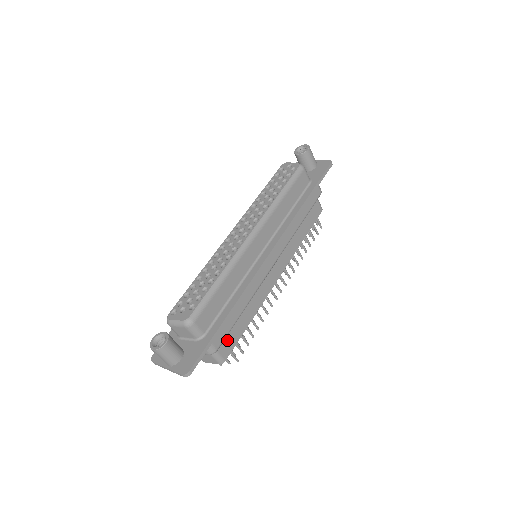
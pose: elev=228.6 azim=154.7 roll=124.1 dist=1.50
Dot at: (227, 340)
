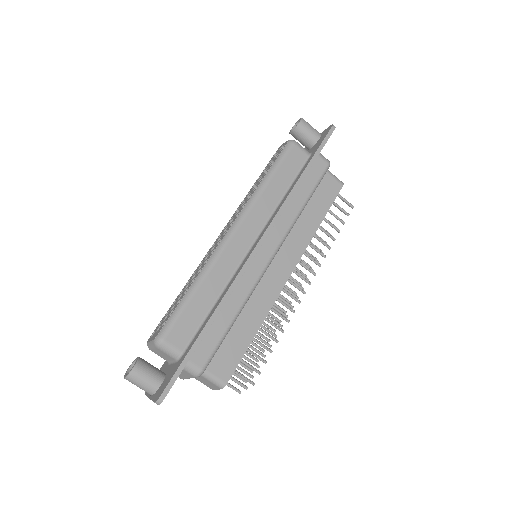
Dot at: (223, 358)
